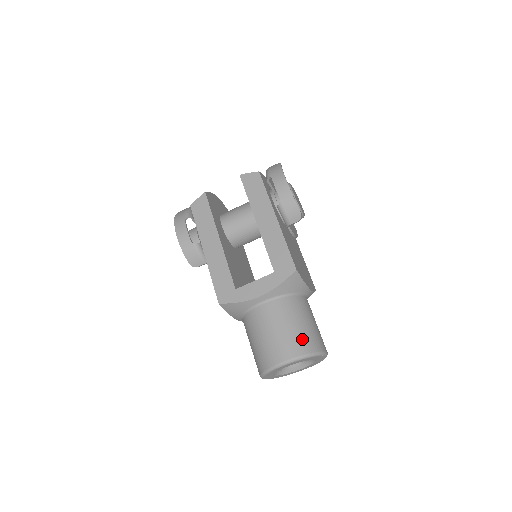
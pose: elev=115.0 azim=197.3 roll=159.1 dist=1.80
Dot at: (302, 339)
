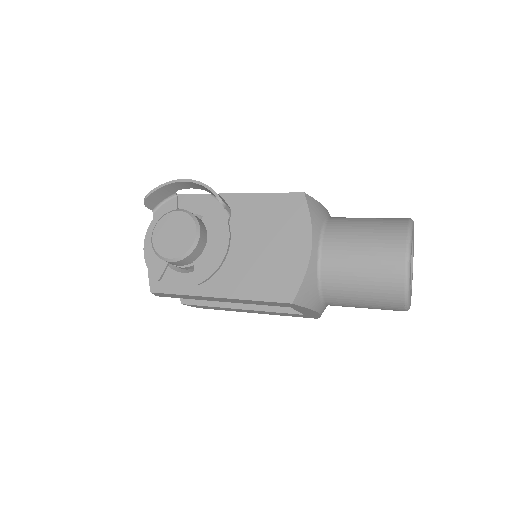
Dot at: occluded
